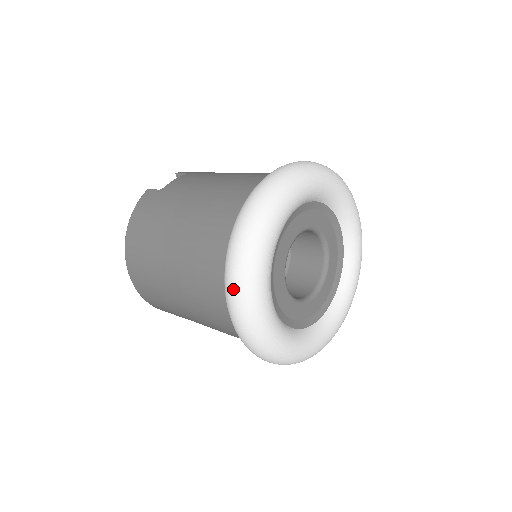
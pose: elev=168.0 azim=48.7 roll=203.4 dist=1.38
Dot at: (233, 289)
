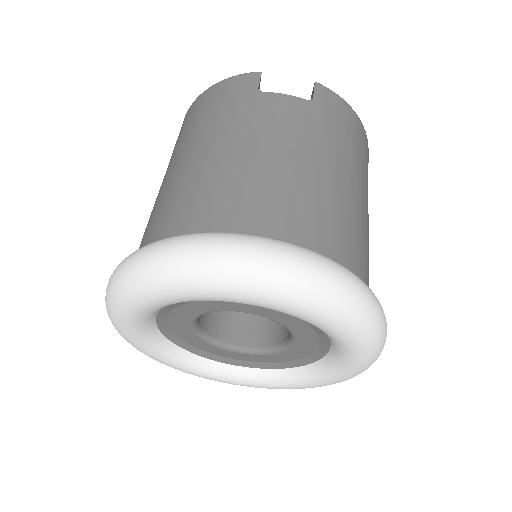
Dot at: (109, 281)
